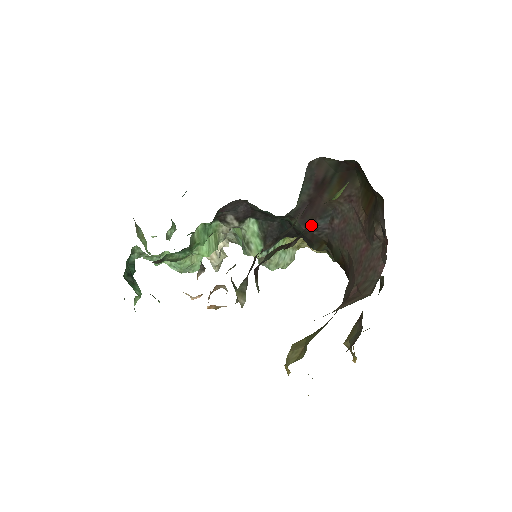
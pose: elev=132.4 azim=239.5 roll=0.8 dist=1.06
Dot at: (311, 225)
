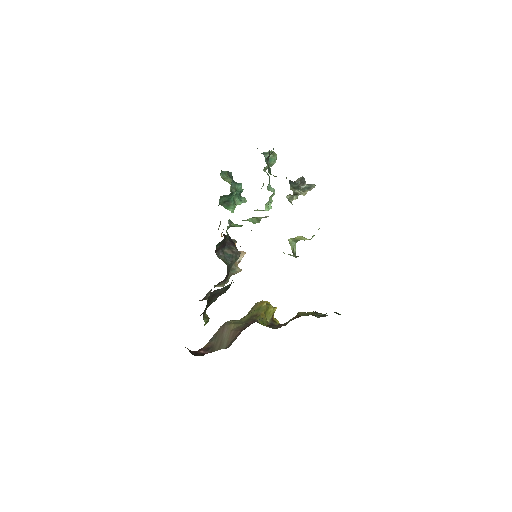
Dot at: occluded
